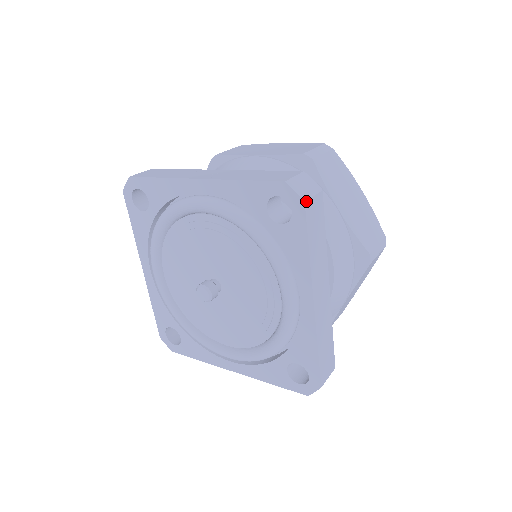
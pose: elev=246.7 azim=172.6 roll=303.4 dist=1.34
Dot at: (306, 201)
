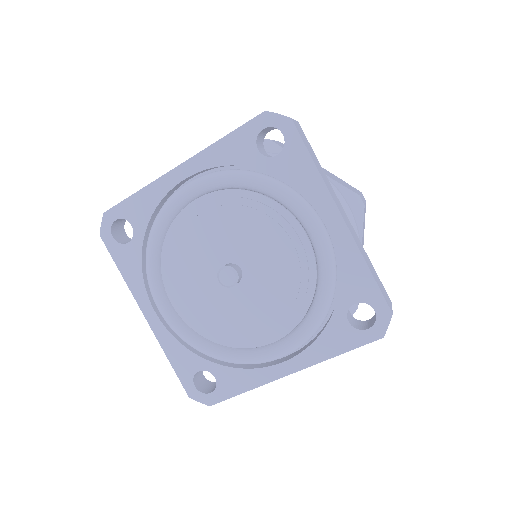
Dot at: (291, 118)
